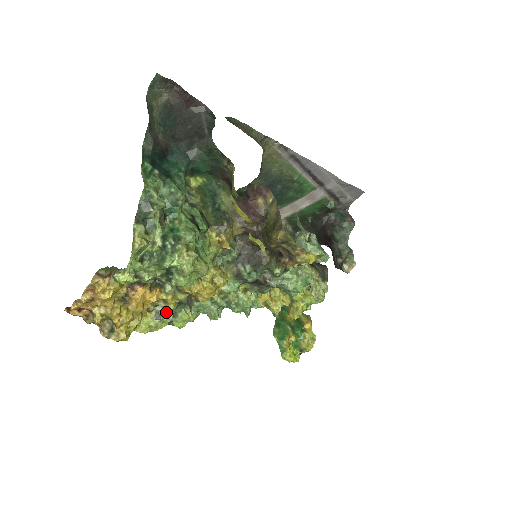
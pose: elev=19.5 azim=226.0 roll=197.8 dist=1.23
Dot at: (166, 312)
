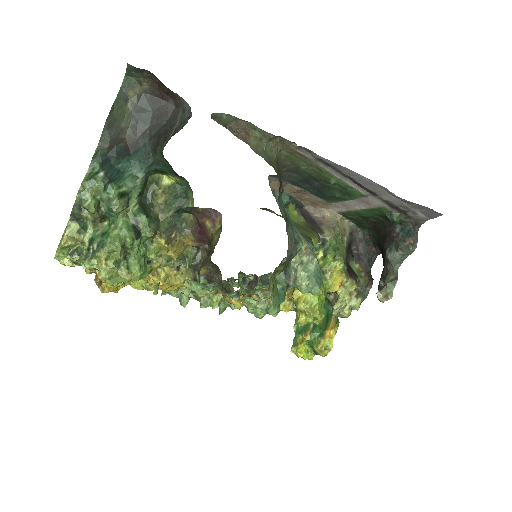
Dot at: occluded
